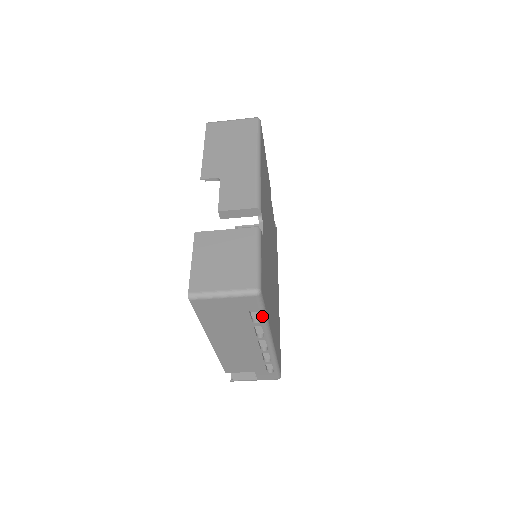
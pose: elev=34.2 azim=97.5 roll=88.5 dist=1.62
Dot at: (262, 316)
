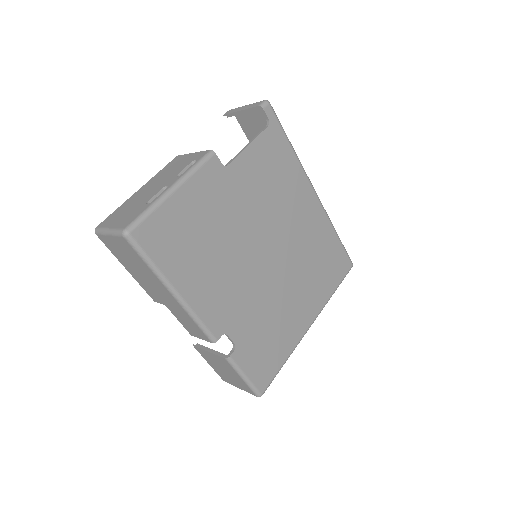
Dot at: (280, 368)
